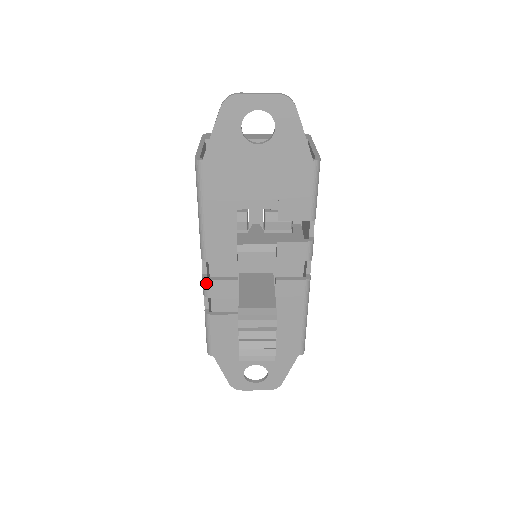
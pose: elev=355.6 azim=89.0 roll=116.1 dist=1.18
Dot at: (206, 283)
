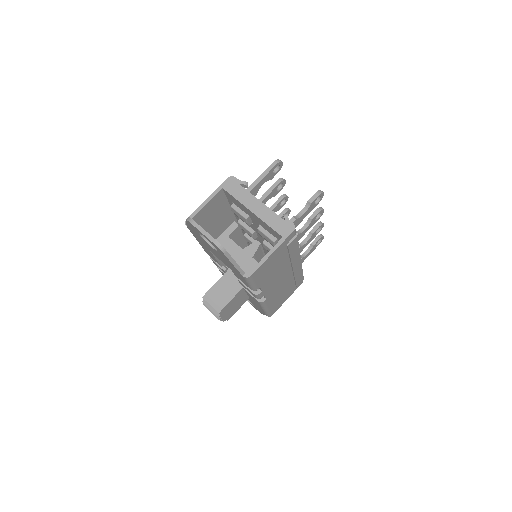
Dot at: (210, 258)
